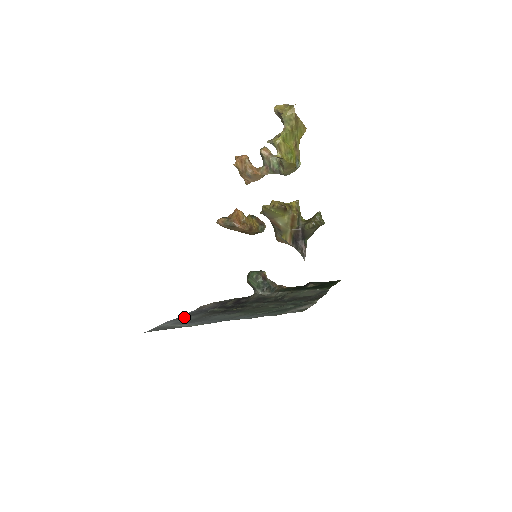
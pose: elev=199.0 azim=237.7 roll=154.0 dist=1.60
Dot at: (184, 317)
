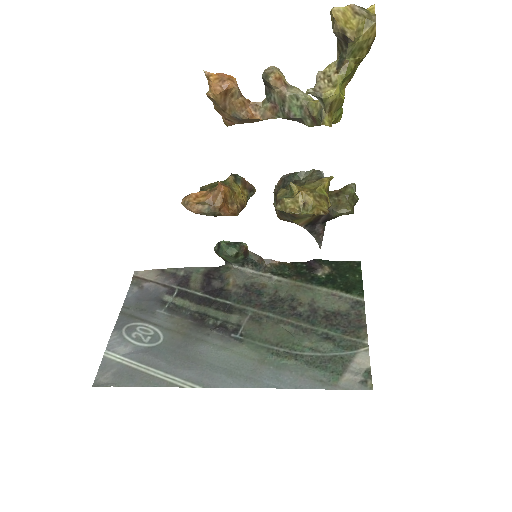
Dot at: (133, 323)
